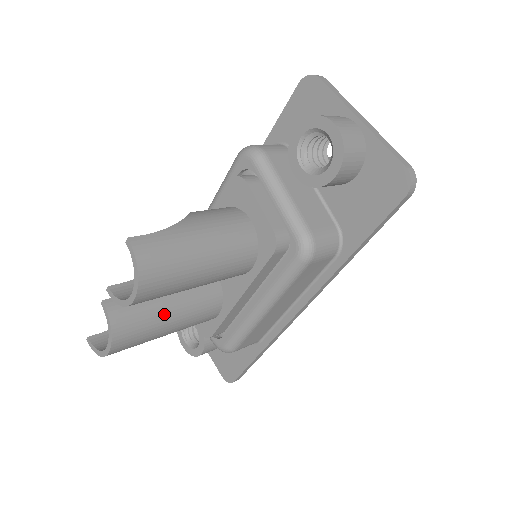
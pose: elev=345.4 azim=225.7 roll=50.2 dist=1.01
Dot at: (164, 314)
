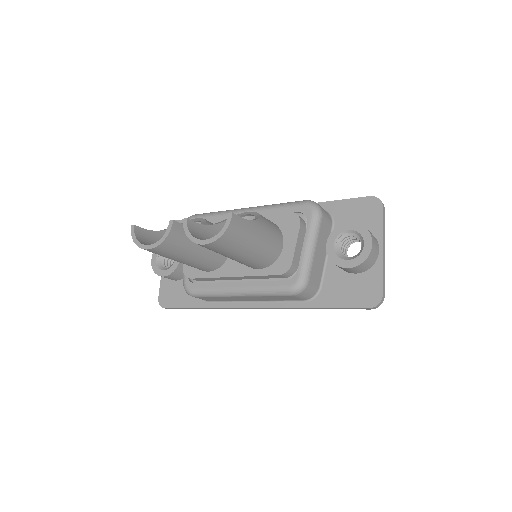
Dot at: (191, 252)
